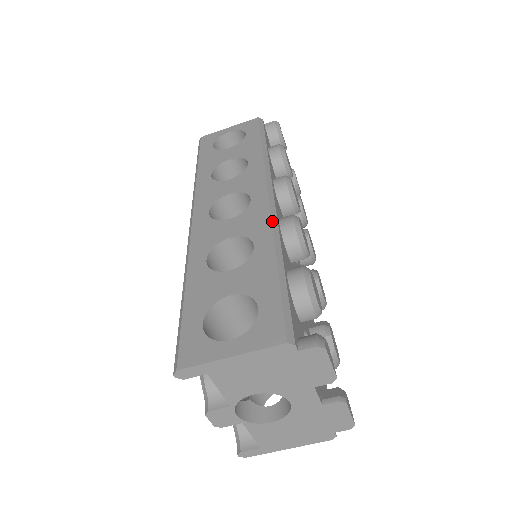
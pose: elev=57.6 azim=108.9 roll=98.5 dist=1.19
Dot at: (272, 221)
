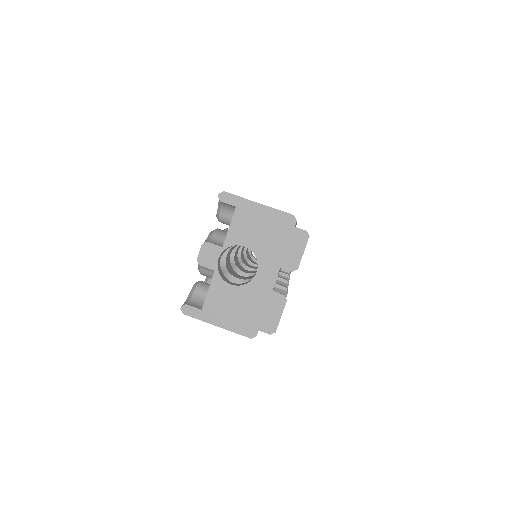
Dot at: occluded
